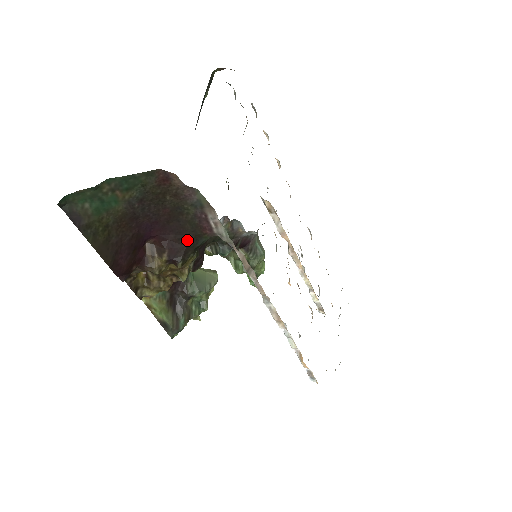
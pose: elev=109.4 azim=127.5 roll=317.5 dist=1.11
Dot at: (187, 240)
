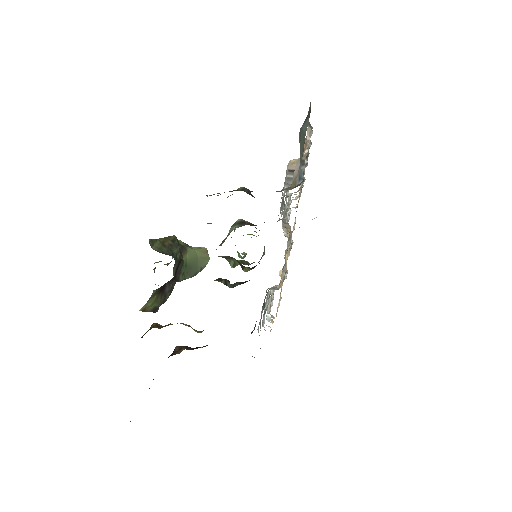
Dot at: occluded
